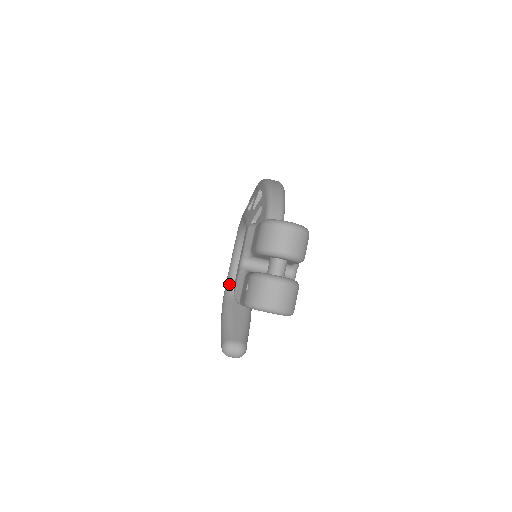
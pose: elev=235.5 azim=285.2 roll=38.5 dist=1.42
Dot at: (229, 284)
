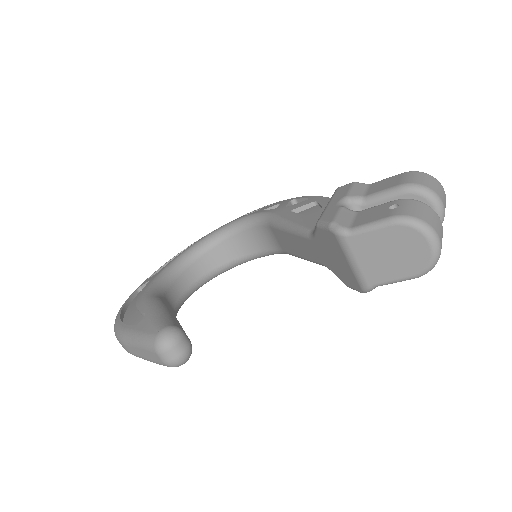
Dot at: (160, 284)
